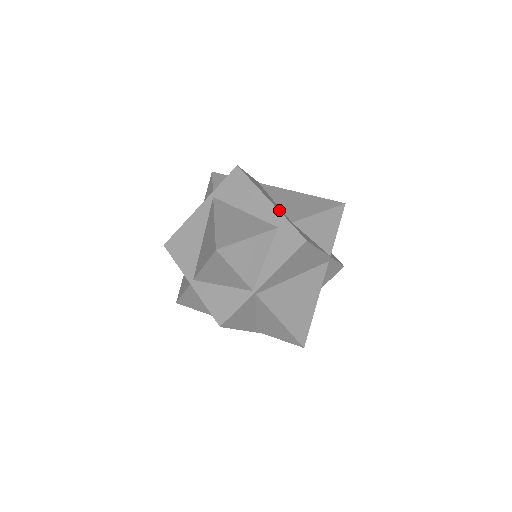
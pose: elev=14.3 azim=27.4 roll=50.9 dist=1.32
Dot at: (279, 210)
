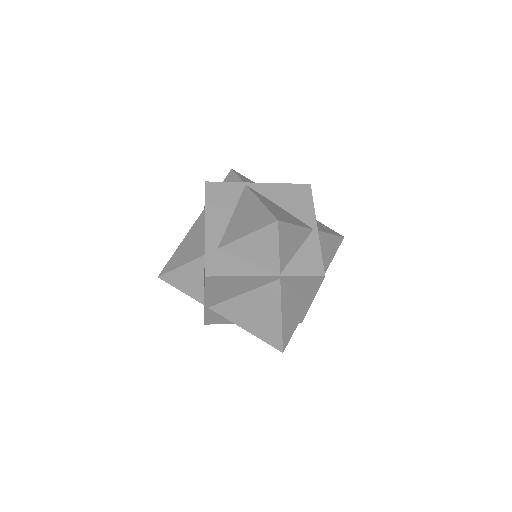
Dot at: (207, 237)
